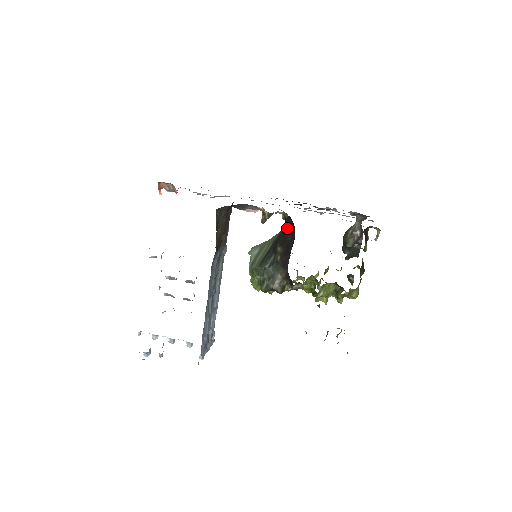
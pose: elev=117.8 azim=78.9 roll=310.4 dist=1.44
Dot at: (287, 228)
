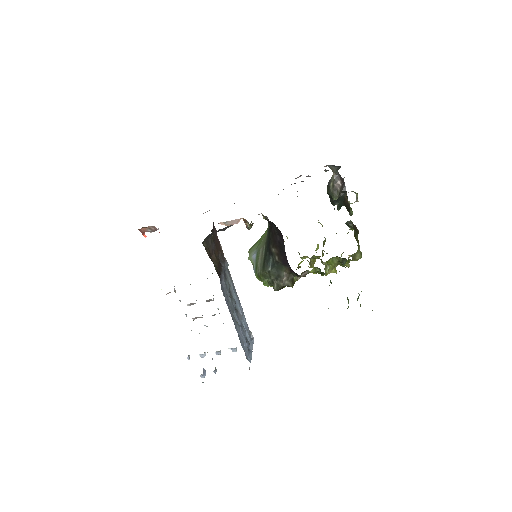
Dot at: (272, 229)
